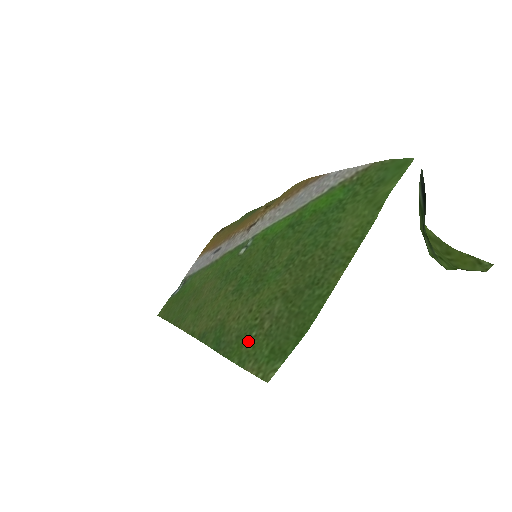
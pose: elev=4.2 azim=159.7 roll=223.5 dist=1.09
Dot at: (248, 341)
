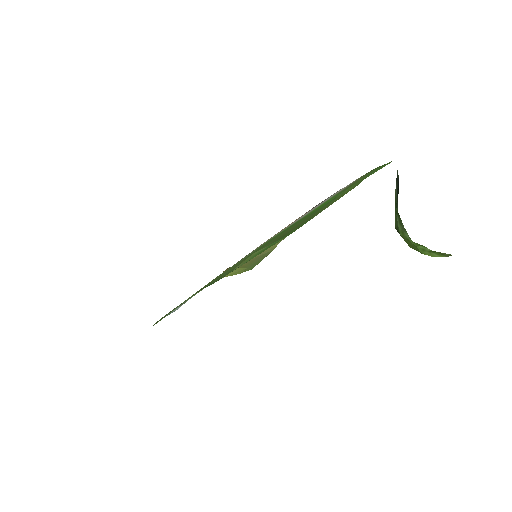
Dot at: occluded
